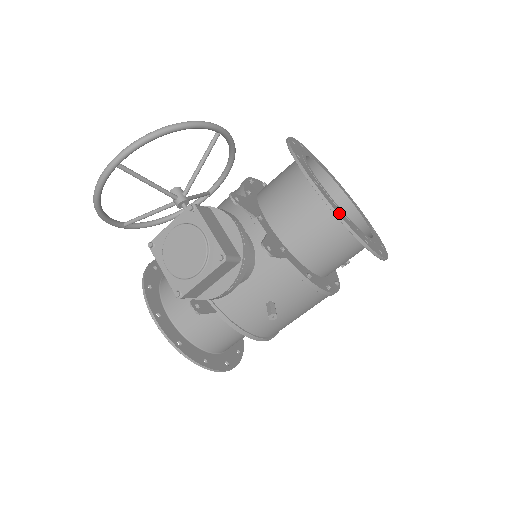
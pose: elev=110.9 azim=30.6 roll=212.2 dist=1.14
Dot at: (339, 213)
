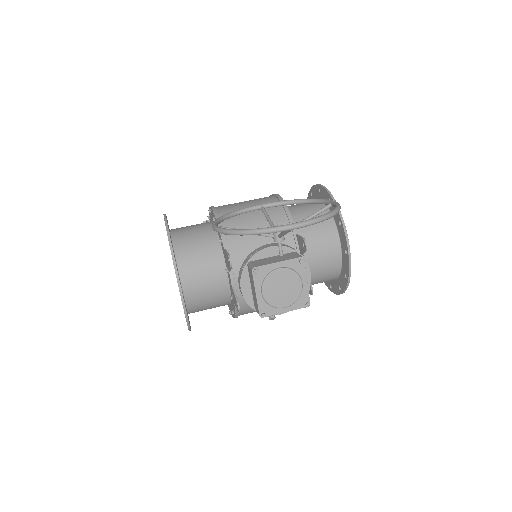
Dot at: (349, 275)
